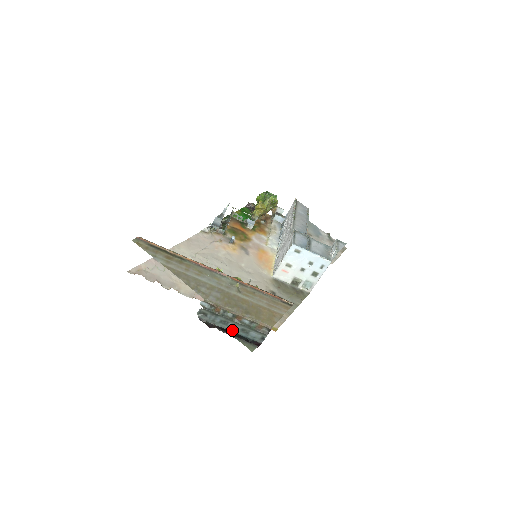
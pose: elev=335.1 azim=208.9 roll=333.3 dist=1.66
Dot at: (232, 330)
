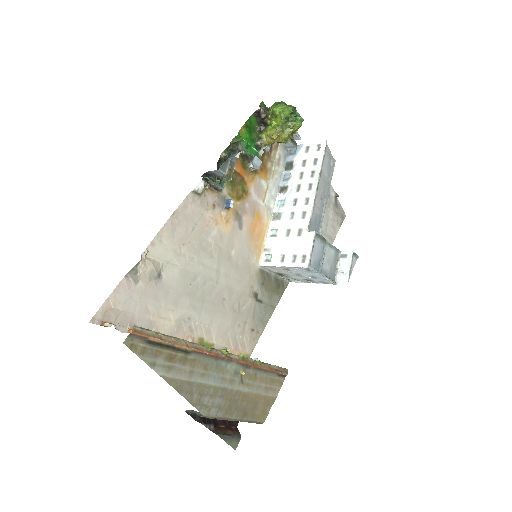
Dot at: occluded
